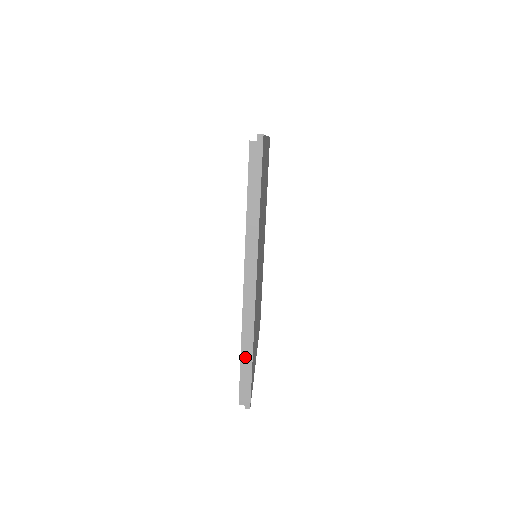
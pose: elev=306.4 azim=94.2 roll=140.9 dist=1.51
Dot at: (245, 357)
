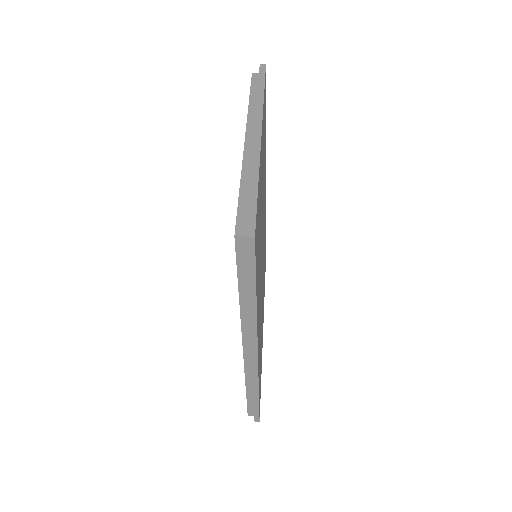
Dot at: (251, 393)
